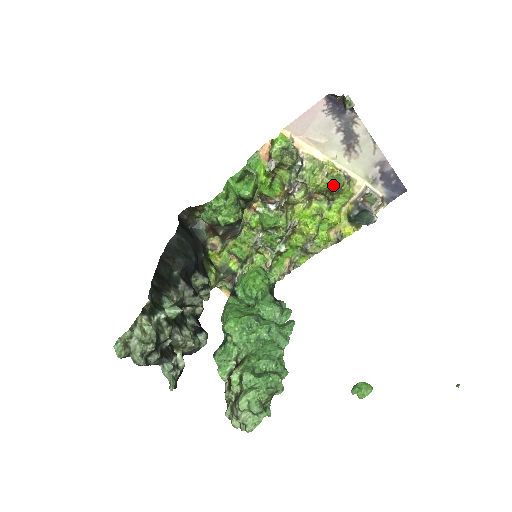
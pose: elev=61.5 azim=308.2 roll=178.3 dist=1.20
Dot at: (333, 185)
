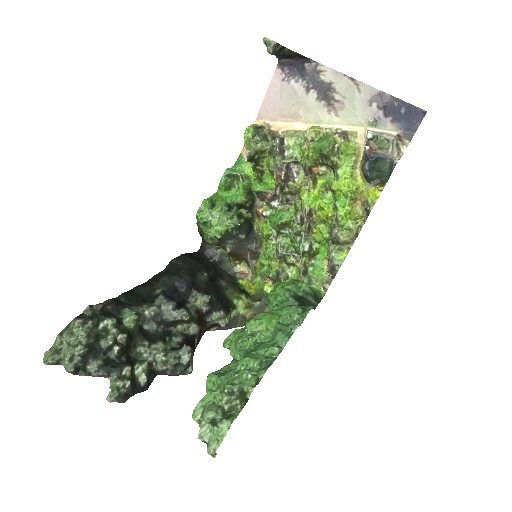
Dot at: (318, 145)
